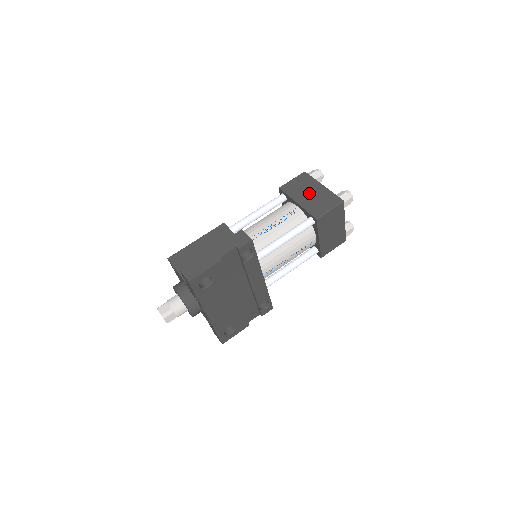
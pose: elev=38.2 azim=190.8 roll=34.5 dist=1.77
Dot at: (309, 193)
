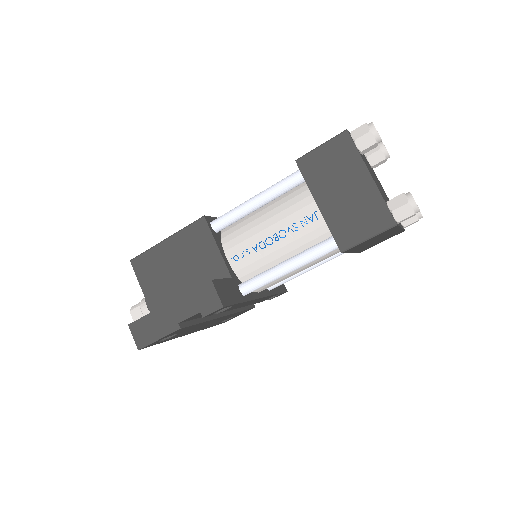
Dot at: (342, 189)
